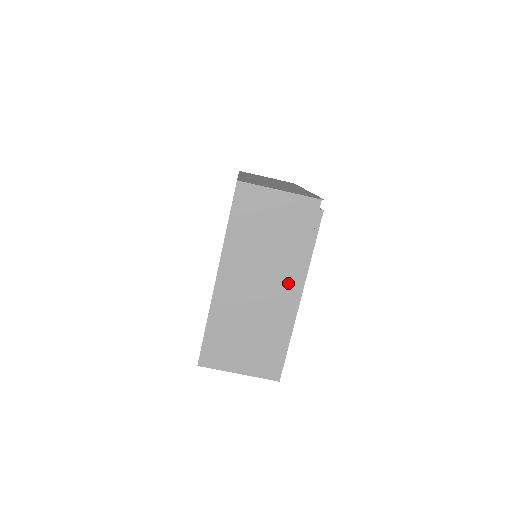
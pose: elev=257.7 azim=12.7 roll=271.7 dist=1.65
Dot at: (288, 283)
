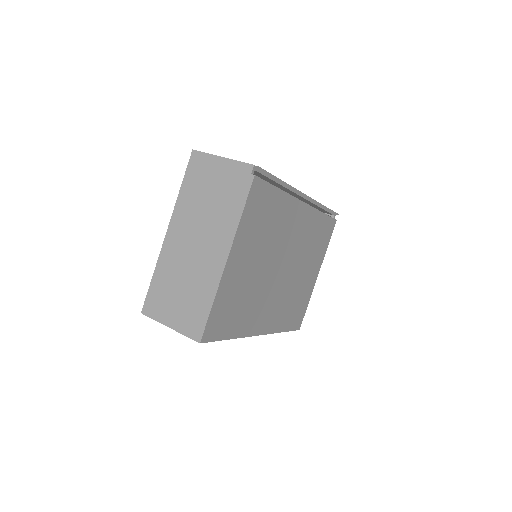
Dot at: (219, 243)
